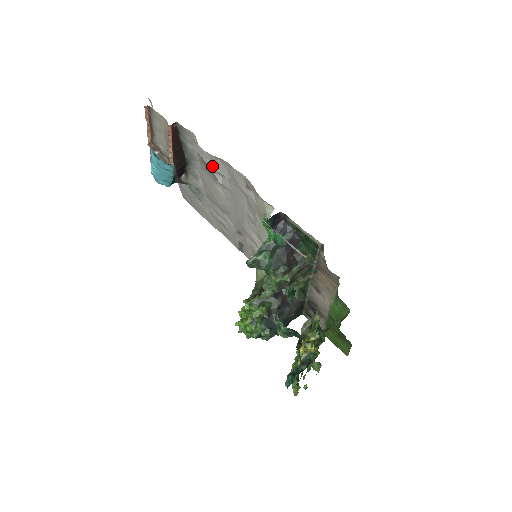
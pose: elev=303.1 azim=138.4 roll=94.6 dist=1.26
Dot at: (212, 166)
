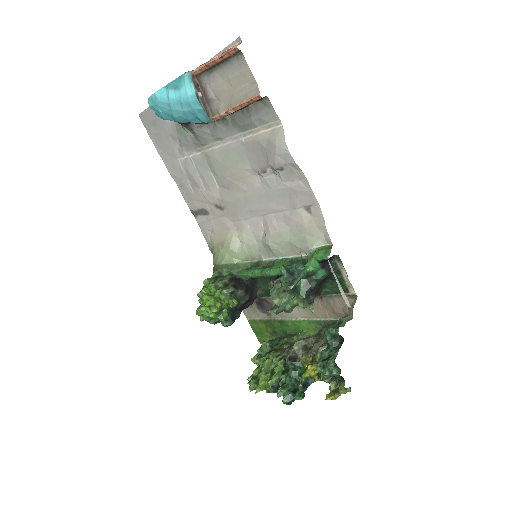
Dot at: (281, 167)
